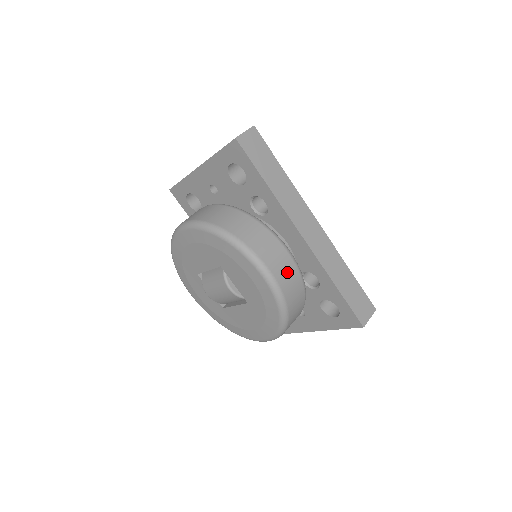
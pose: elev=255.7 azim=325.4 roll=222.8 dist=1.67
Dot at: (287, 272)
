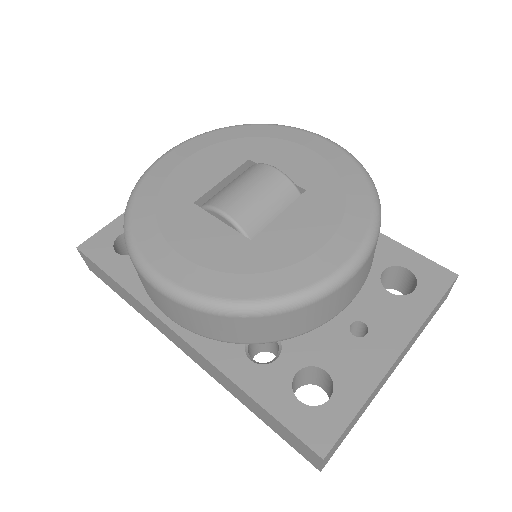
Dot at: occluded
